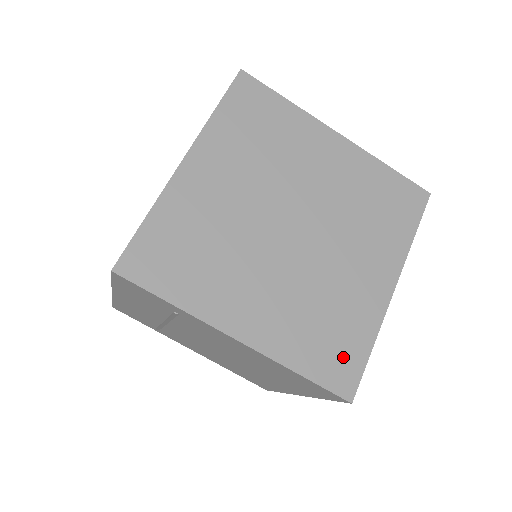
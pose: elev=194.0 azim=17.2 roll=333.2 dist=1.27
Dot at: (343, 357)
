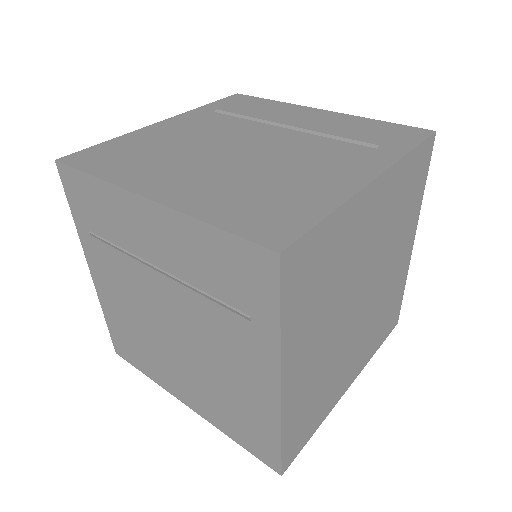
Dot at: (303, 433)
